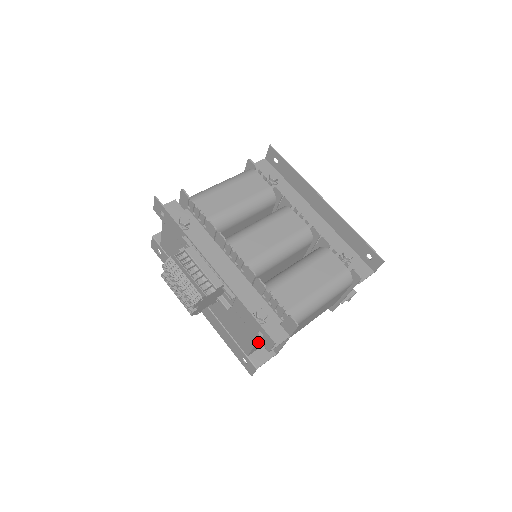
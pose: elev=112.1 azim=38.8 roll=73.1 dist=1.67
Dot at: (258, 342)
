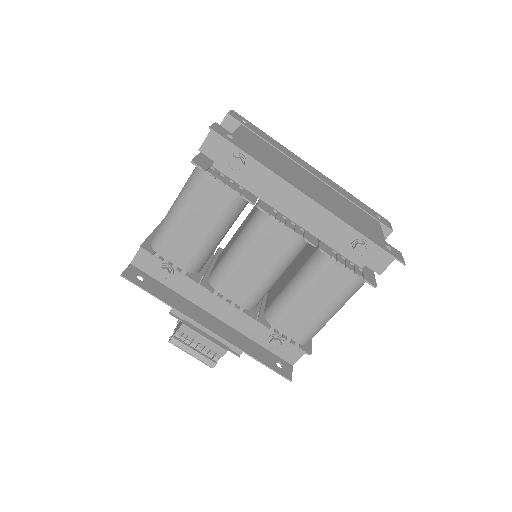
Dot at: occluded
